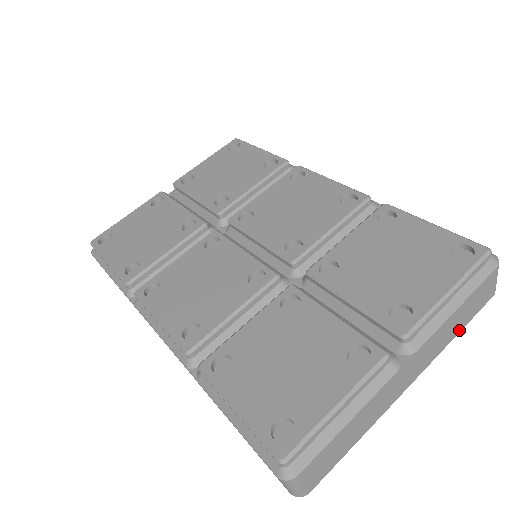
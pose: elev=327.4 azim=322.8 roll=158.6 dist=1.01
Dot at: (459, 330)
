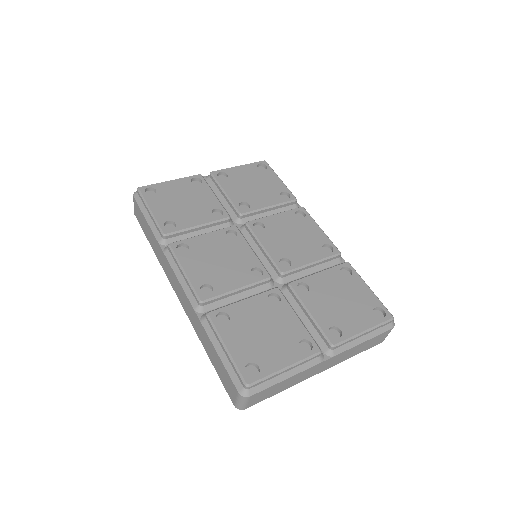
Dot at: occluded
